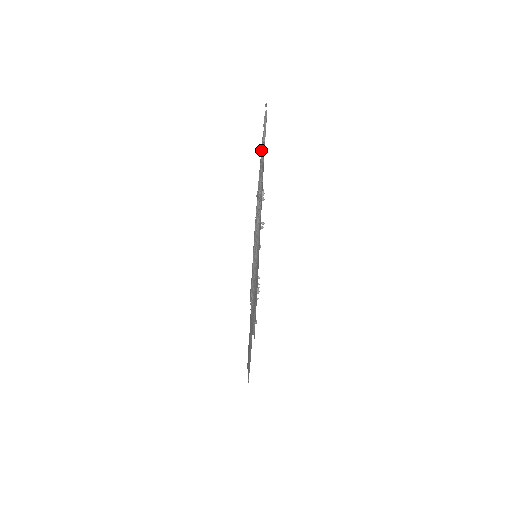
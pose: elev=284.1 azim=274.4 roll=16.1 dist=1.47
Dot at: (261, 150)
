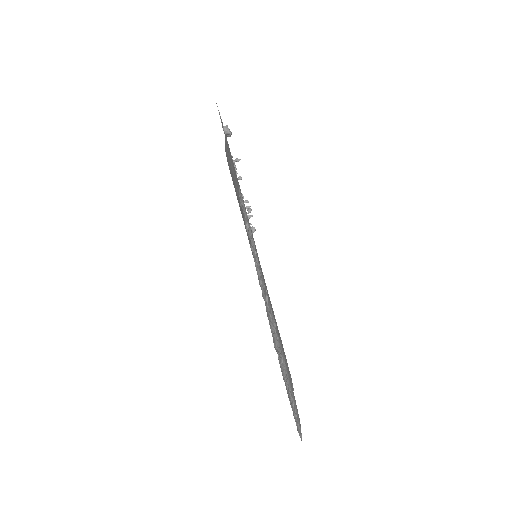
Dot at: (260, 286)
